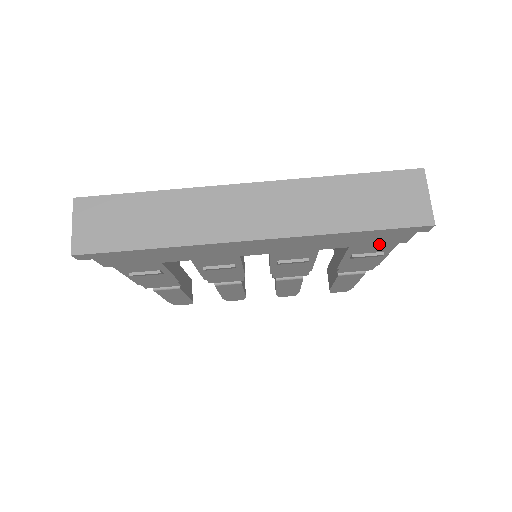
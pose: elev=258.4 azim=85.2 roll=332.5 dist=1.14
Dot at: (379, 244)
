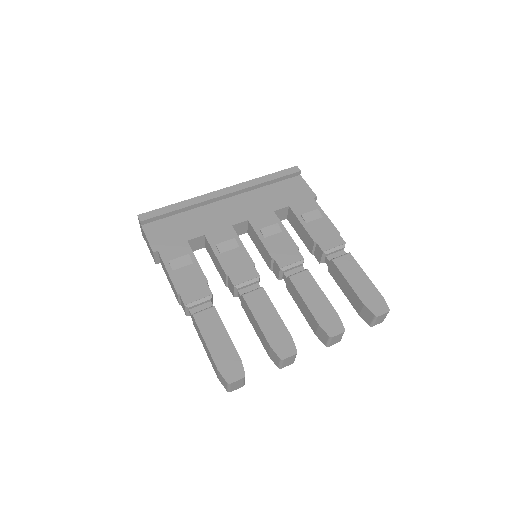
Dot at: (303, 201)
